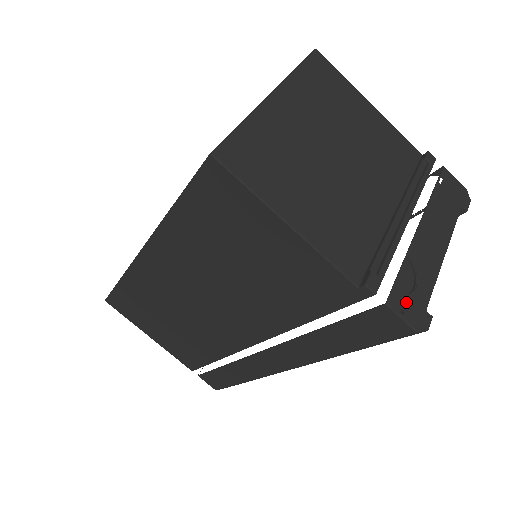
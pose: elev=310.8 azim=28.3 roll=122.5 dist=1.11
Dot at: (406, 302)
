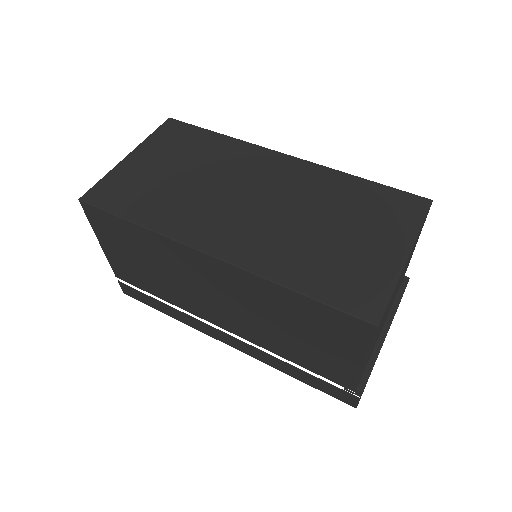
Dot at: occluded
